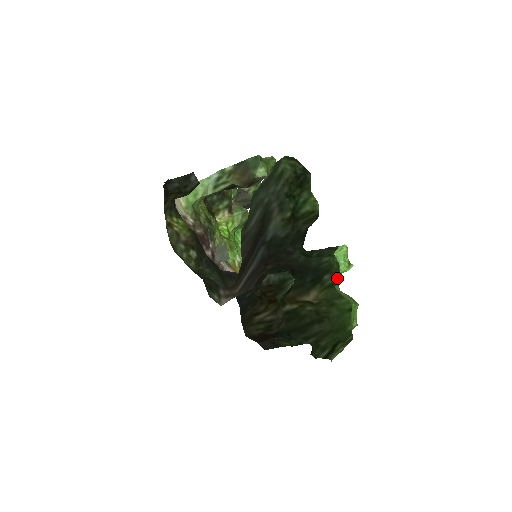
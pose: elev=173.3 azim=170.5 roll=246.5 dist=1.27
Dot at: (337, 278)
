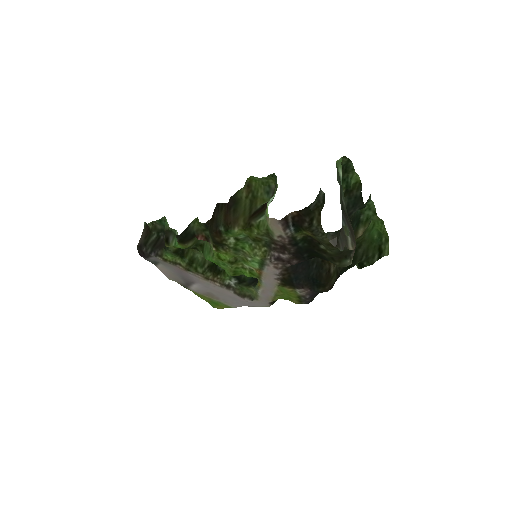
Dot at: (375, 211)
